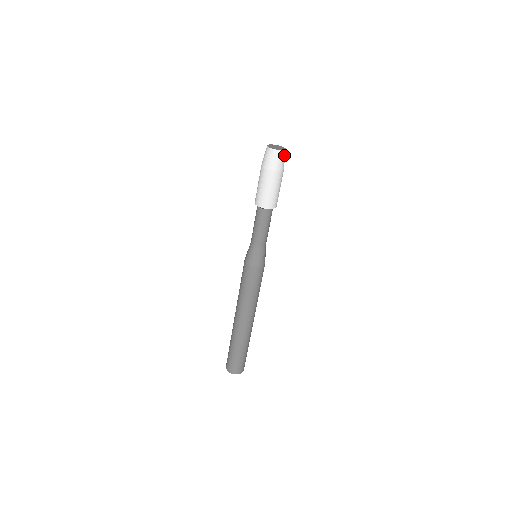
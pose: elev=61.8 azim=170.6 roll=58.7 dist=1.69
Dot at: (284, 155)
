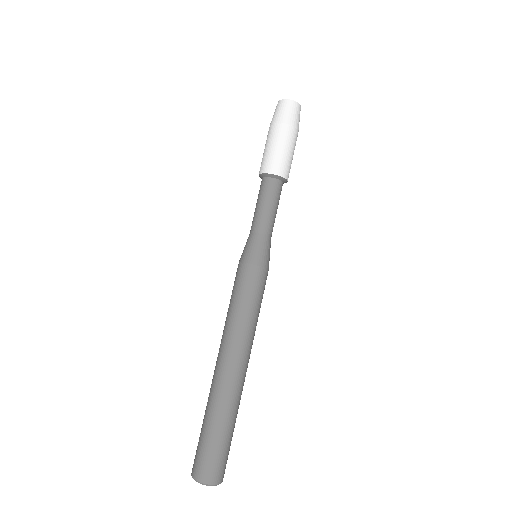
Dot at: occluded
